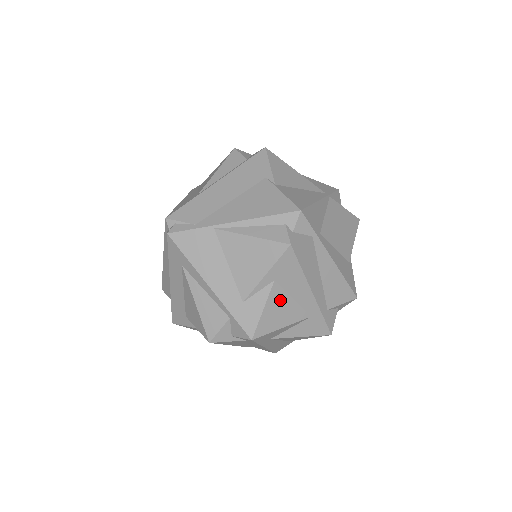
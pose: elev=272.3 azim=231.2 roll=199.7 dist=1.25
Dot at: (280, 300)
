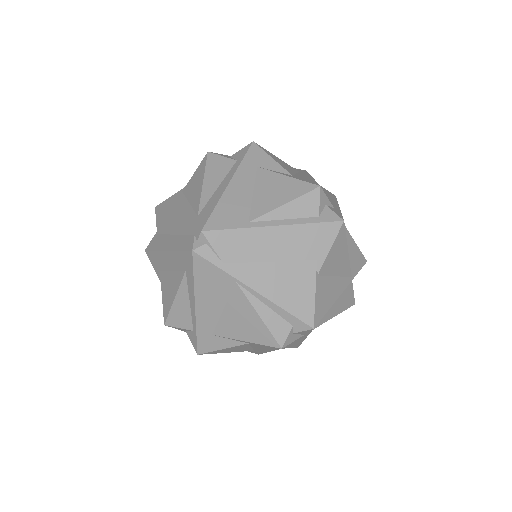
Dot at: (241, 347)
